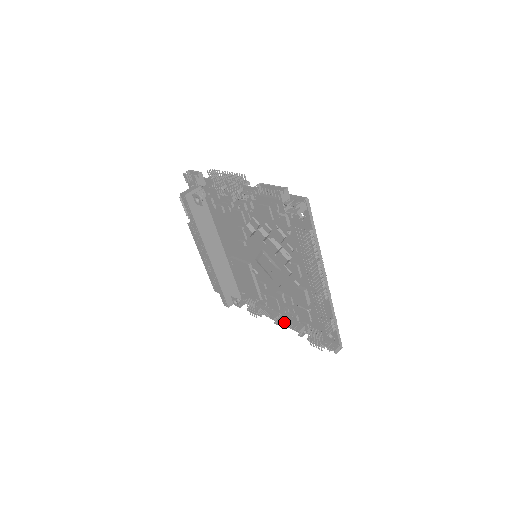
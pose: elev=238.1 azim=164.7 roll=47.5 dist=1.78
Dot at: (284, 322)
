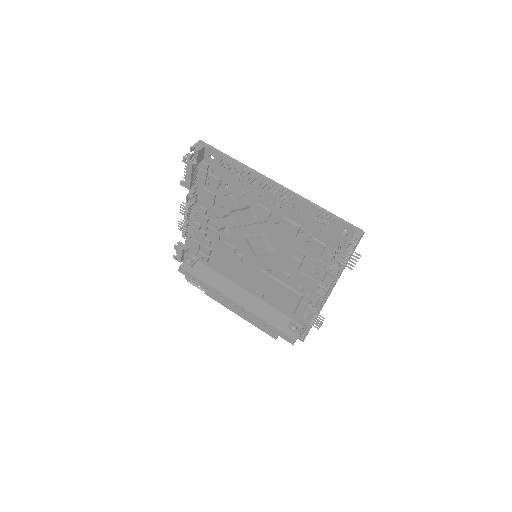
Dot at: (324, 284)
